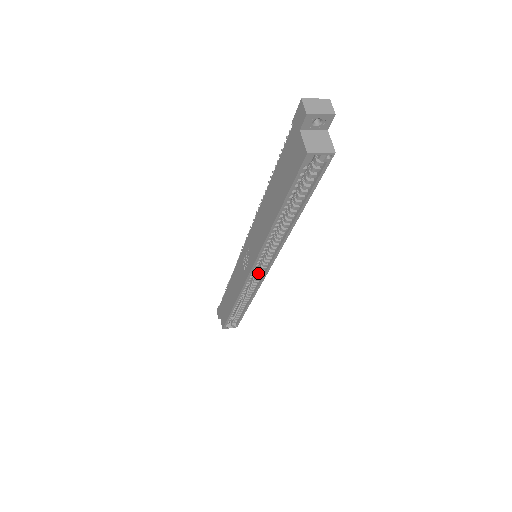
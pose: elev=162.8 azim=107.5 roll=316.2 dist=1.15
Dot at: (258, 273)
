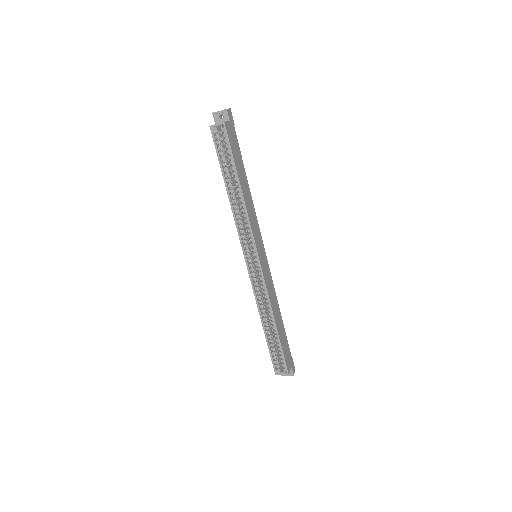
Dot at: (257, 268)
